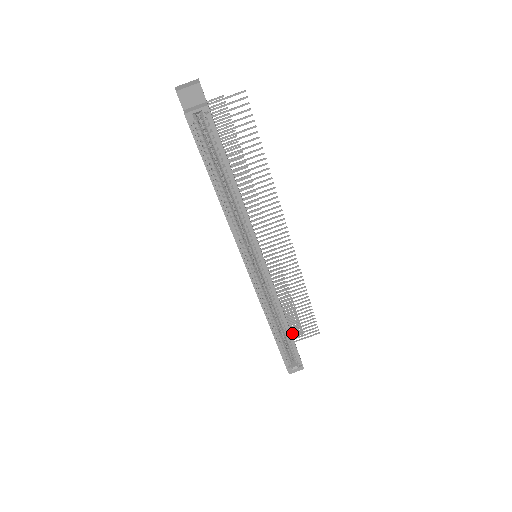
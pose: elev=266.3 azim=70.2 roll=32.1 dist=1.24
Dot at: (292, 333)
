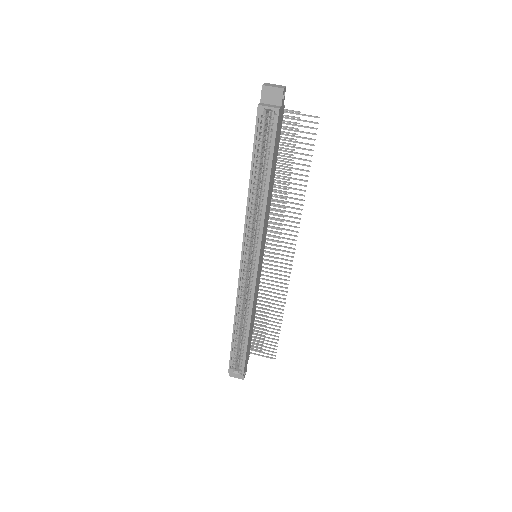
Dot at: (252, 344)
